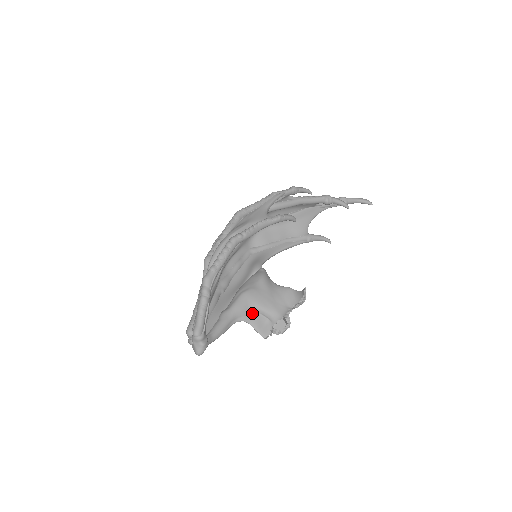
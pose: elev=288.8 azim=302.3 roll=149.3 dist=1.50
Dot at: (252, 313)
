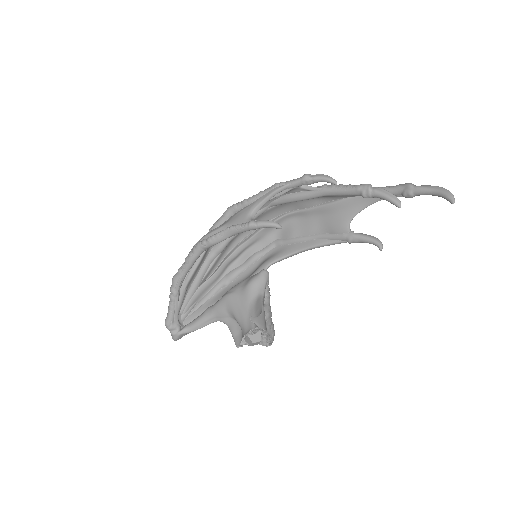
Dot at: (230, 318)
